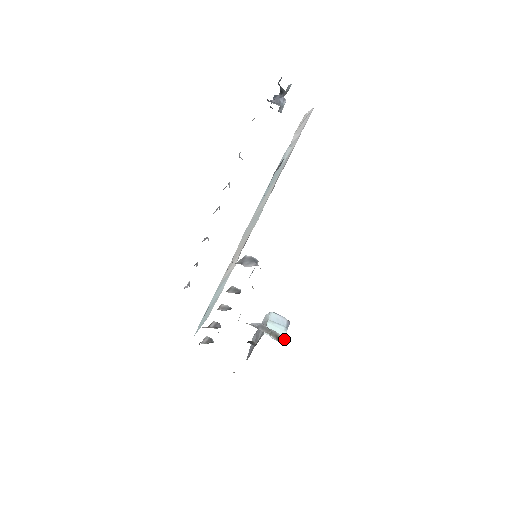
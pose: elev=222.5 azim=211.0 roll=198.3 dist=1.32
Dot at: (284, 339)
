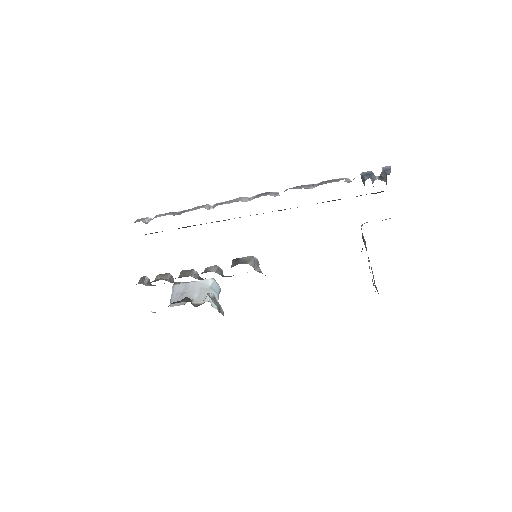
Dot at: (222, 311)
